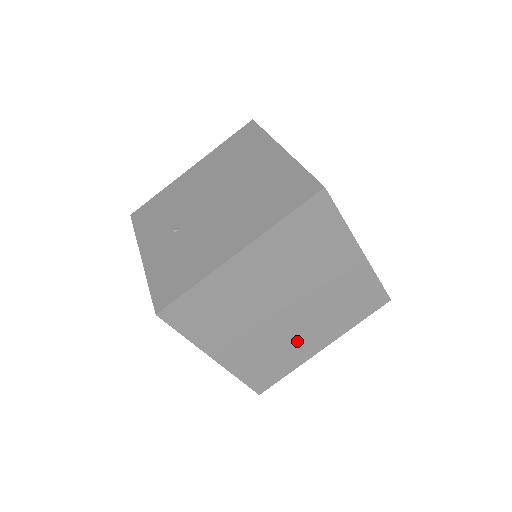
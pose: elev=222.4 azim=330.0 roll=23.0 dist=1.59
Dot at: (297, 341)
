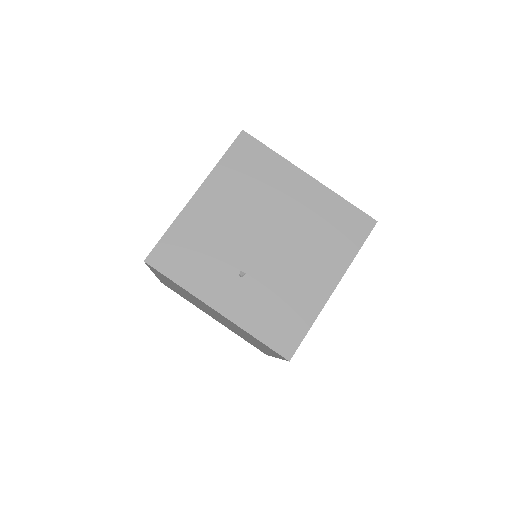
Dot at: occluded
